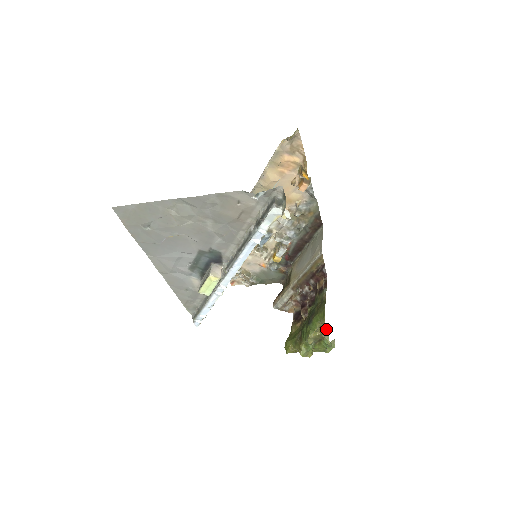
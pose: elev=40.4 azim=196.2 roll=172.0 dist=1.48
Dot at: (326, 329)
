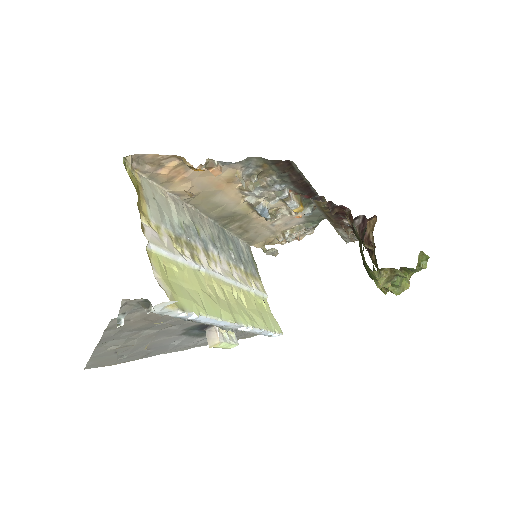
Dot at: (388, 268)
